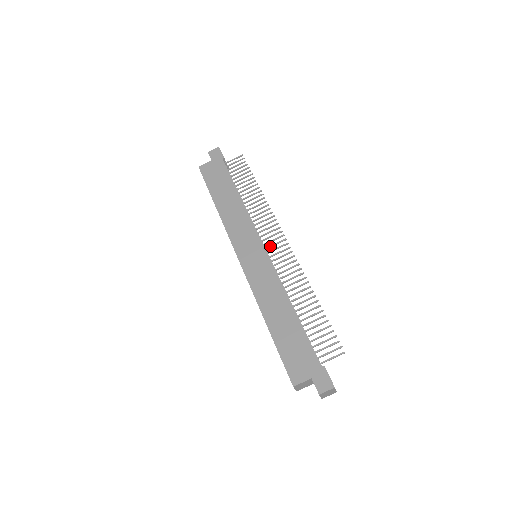
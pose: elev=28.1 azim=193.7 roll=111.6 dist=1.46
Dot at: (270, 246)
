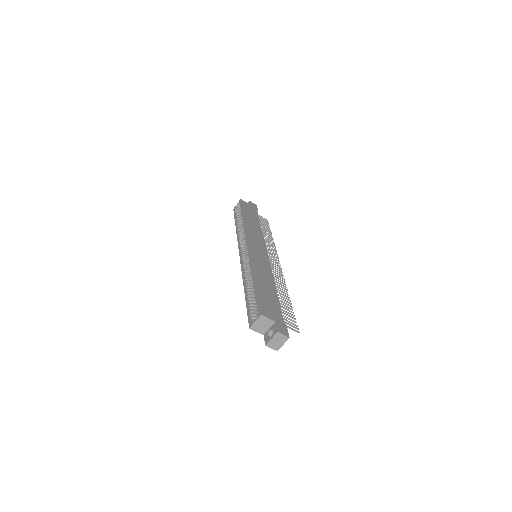
Dot at: (270, 259)
